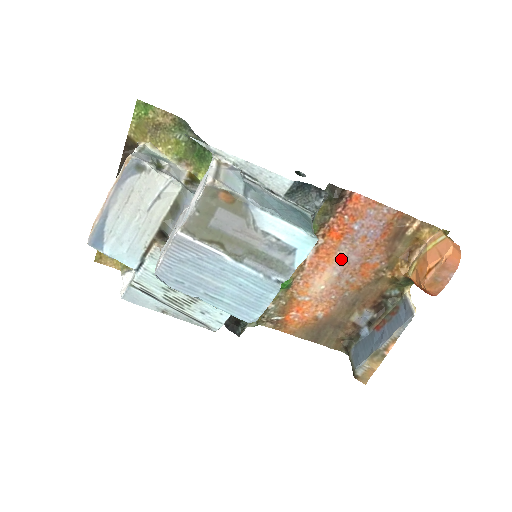
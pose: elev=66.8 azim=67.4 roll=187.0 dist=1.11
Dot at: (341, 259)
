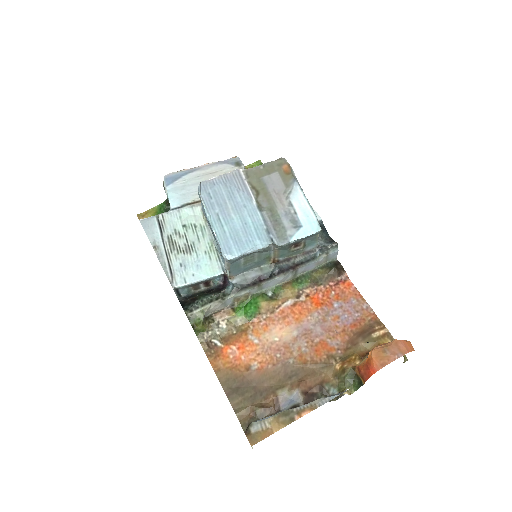
Dot at: (308, 324)
